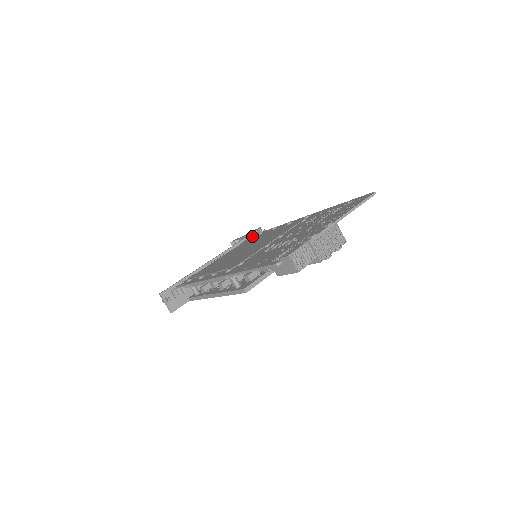
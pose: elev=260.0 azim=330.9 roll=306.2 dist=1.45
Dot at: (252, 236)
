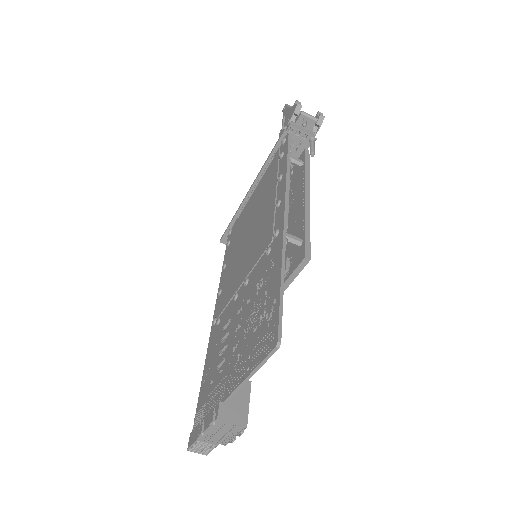
Dot at: (281, 145)
